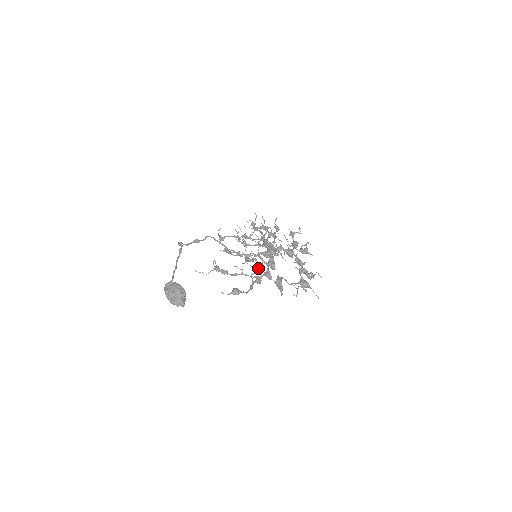
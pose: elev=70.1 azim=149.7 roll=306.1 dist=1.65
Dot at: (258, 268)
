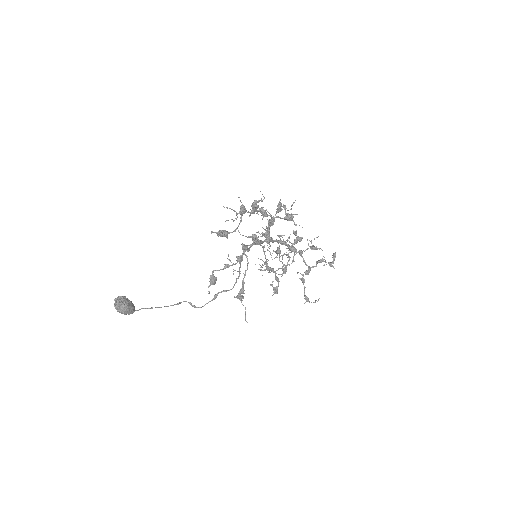
Dot at: occluded
